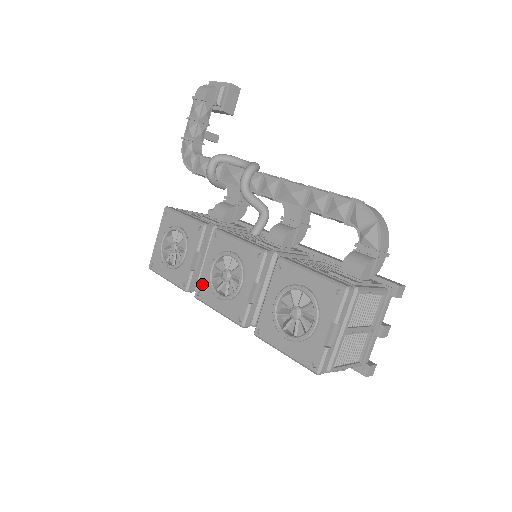
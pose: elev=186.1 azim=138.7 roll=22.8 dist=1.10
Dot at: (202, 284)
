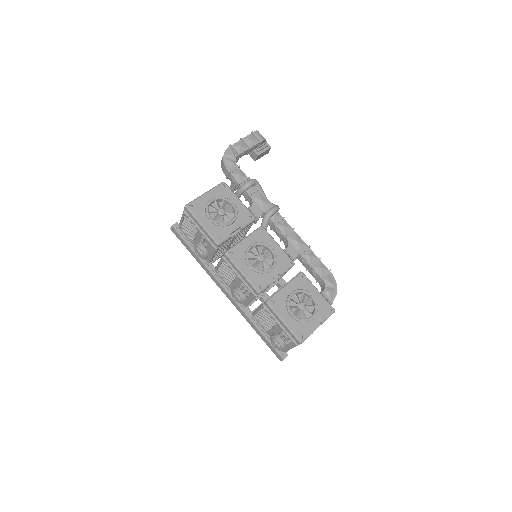
Dot at: (237, 249)
